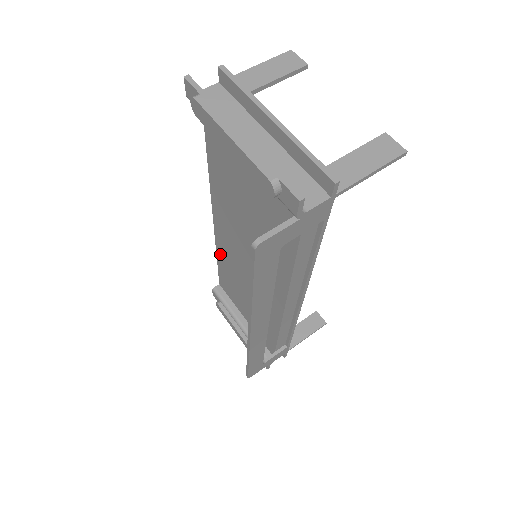
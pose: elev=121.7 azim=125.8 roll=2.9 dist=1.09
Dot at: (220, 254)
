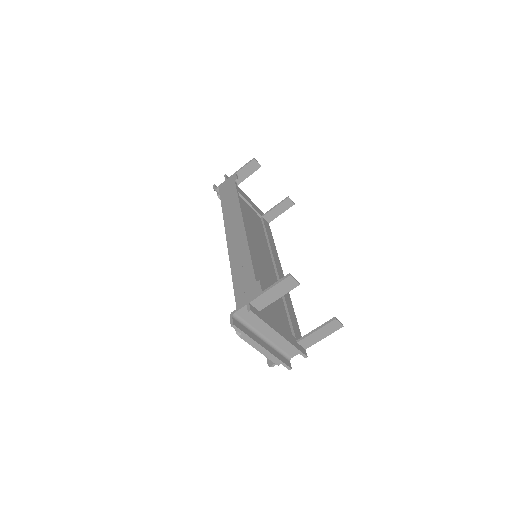
Dot at: occluded
